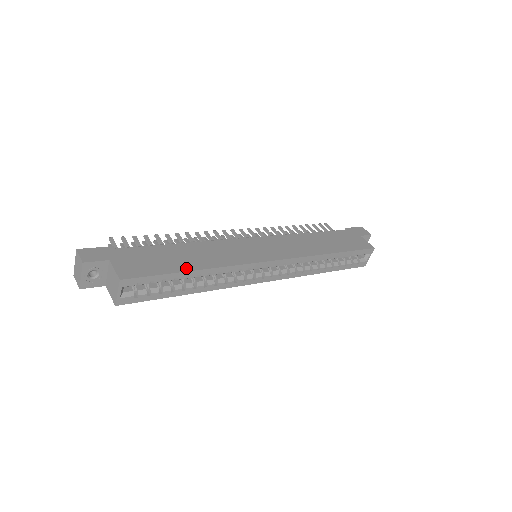
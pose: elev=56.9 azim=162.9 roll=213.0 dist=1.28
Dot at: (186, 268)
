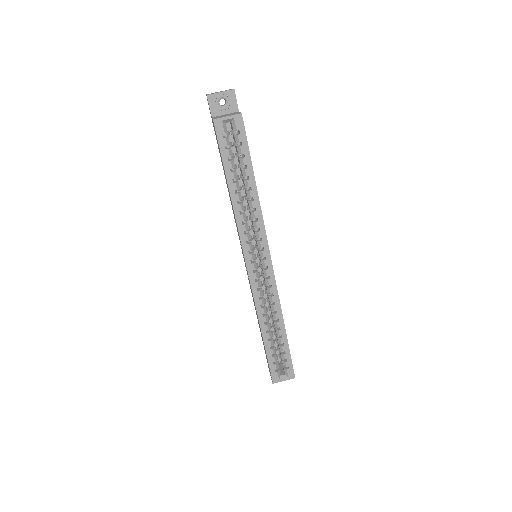
Dot at: occluded
